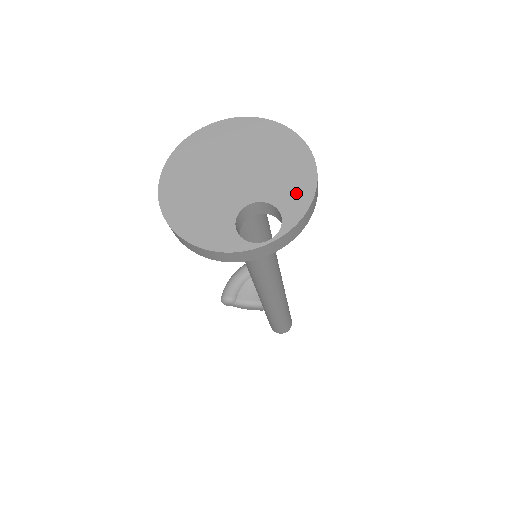
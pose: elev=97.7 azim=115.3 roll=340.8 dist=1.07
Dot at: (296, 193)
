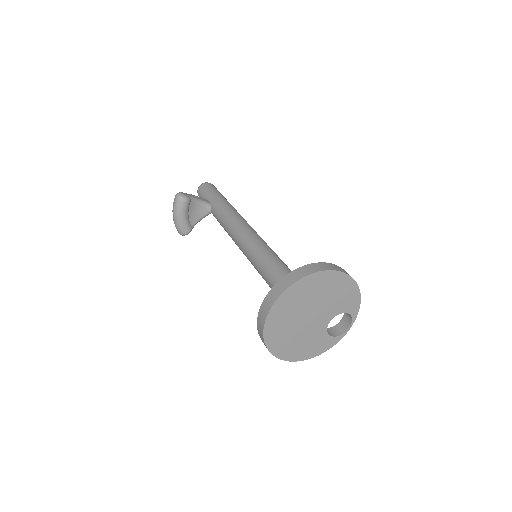
Dot at: (351, 300)
